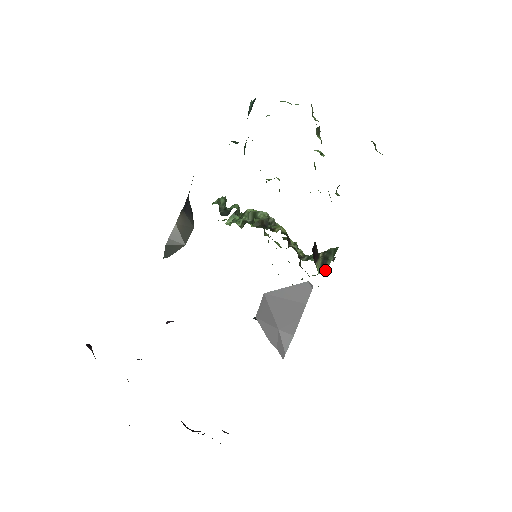
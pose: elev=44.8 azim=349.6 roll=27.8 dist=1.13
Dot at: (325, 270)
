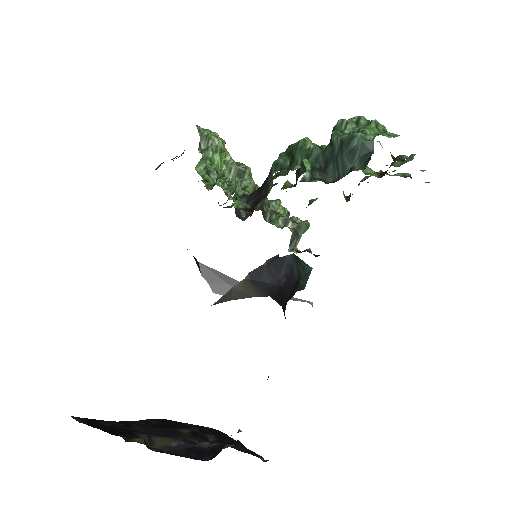
Dot at: occluded
